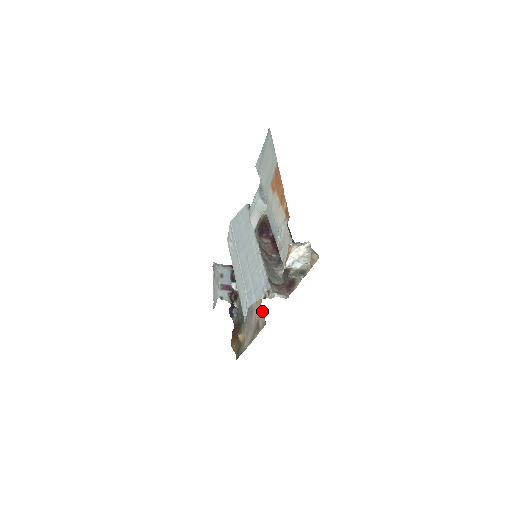
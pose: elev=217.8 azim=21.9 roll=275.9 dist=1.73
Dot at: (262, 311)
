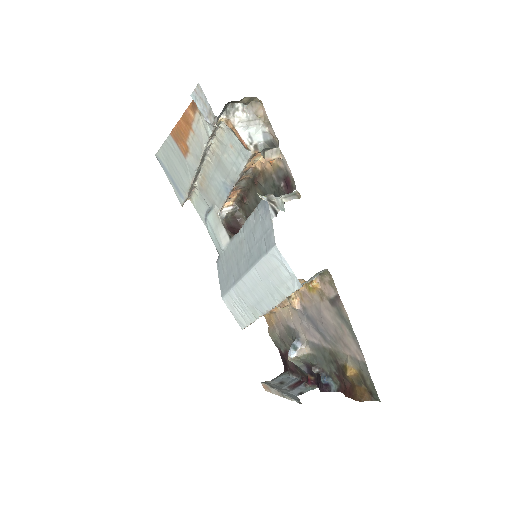
Dot at: (317, 281)
